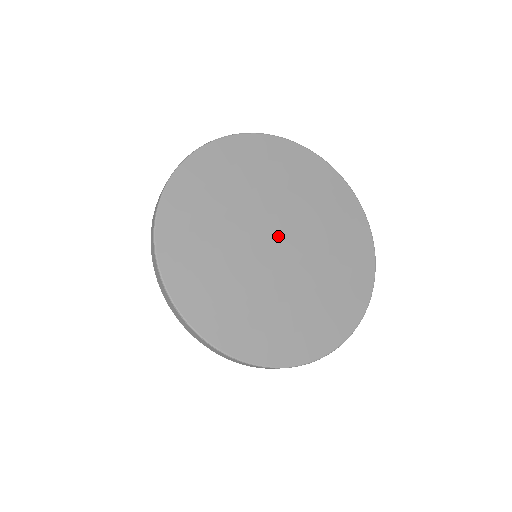
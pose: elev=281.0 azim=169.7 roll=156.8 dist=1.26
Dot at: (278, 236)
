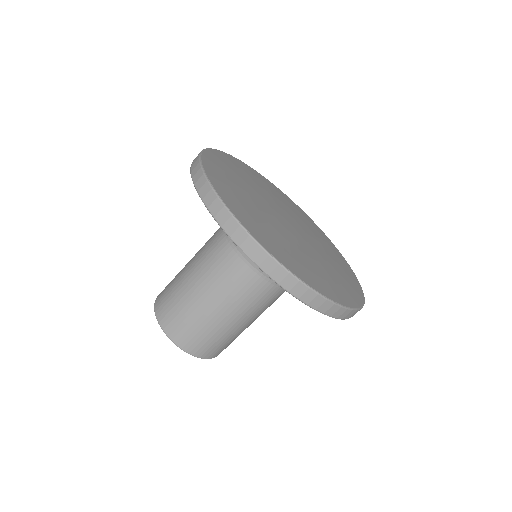
Dot at: (289, 220)
